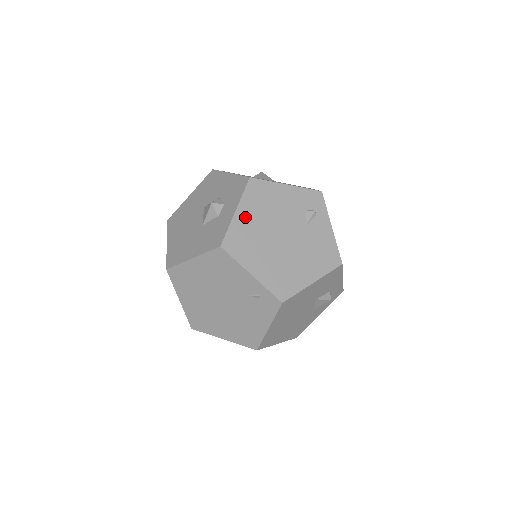
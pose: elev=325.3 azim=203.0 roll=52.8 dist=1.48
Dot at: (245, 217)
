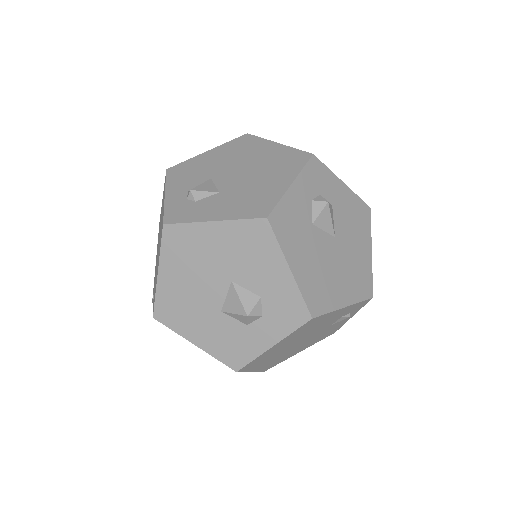
Dot at: (278, 346)
